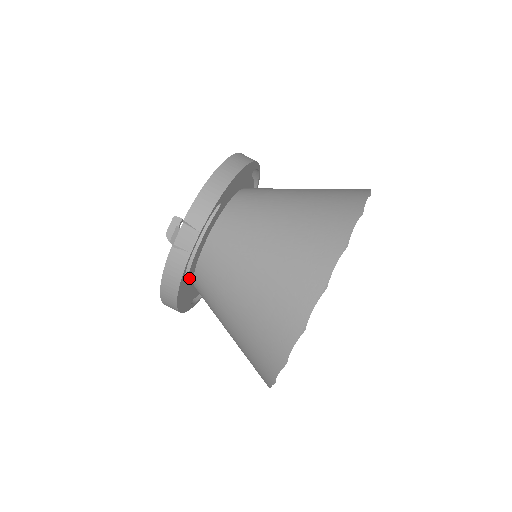
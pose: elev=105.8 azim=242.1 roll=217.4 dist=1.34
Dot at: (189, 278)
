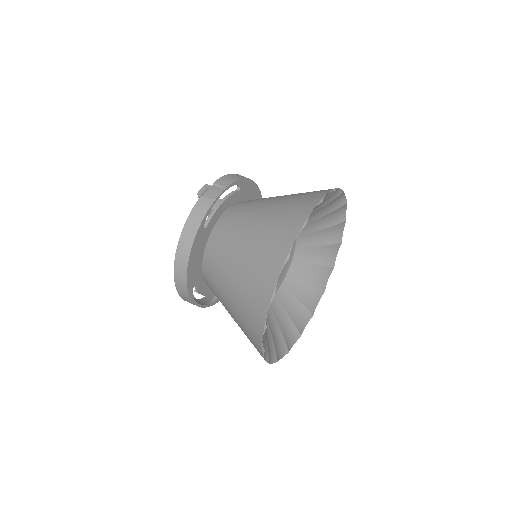
Dot at: (205, 236)
